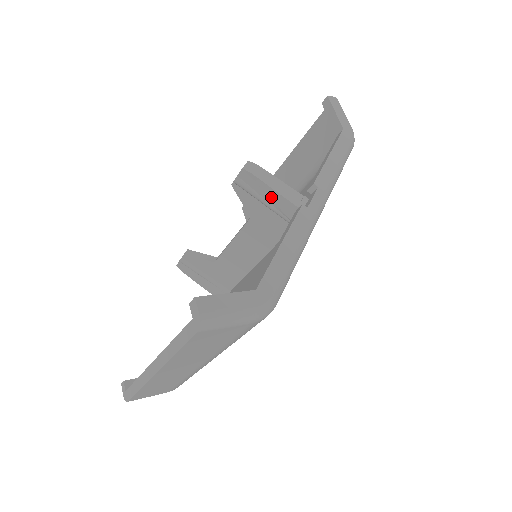
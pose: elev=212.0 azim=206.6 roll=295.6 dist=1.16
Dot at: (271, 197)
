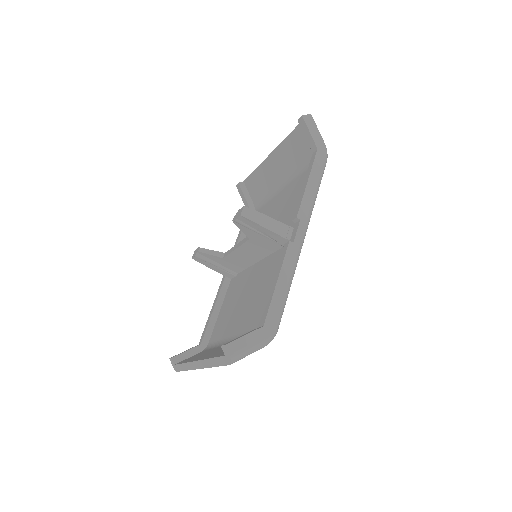
Dot at: (265, 232)
